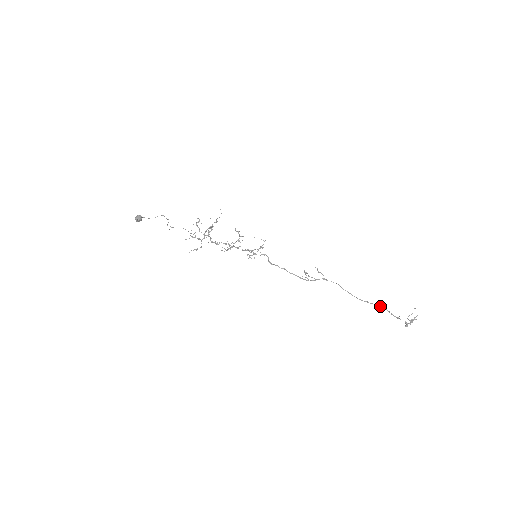
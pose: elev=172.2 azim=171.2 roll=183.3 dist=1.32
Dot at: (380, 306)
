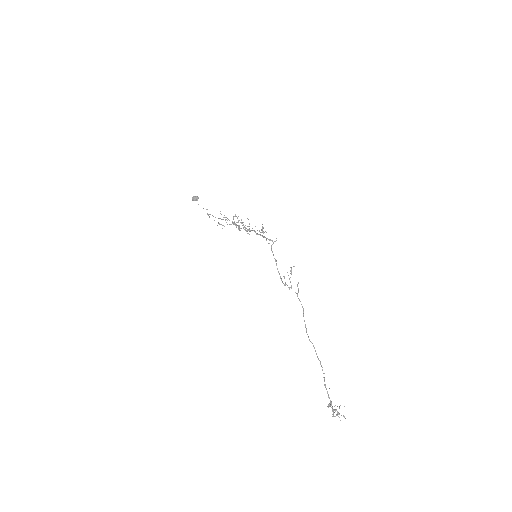
Dot at: occluded
